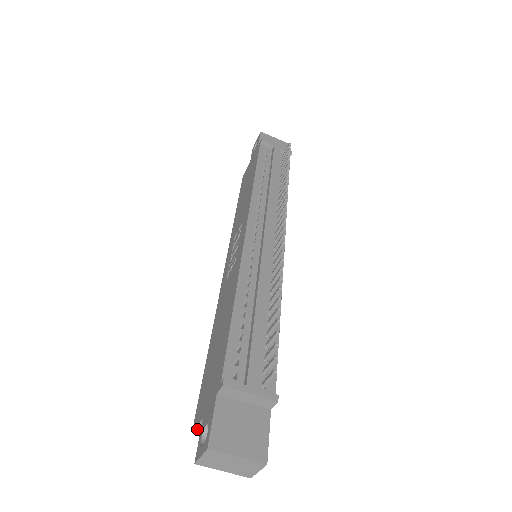
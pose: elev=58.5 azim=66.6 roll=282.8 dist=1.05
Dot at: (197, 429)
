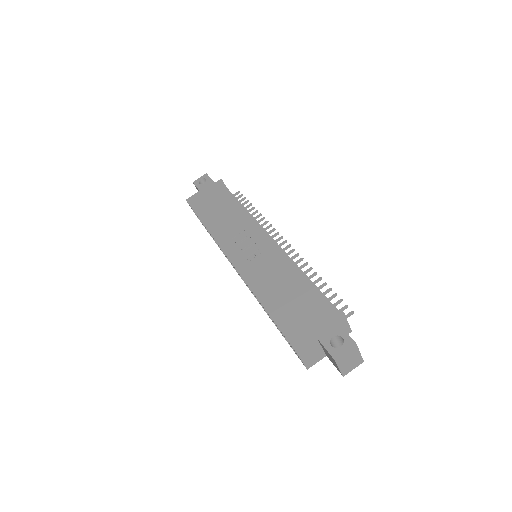
Dot at: (303, 349)
